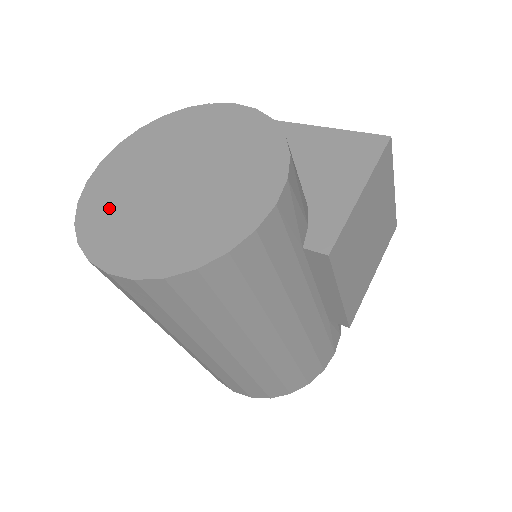
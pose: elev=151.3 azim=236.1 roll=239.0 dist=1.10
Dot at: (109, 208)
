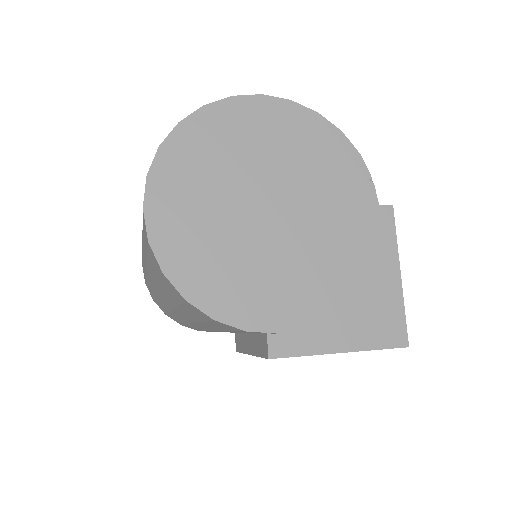
Dot at: (211, 152)
